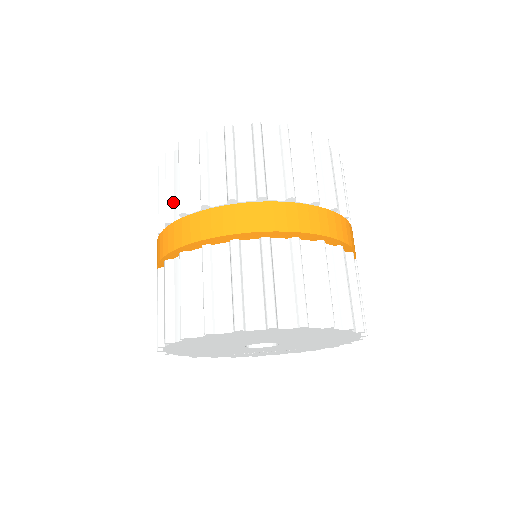
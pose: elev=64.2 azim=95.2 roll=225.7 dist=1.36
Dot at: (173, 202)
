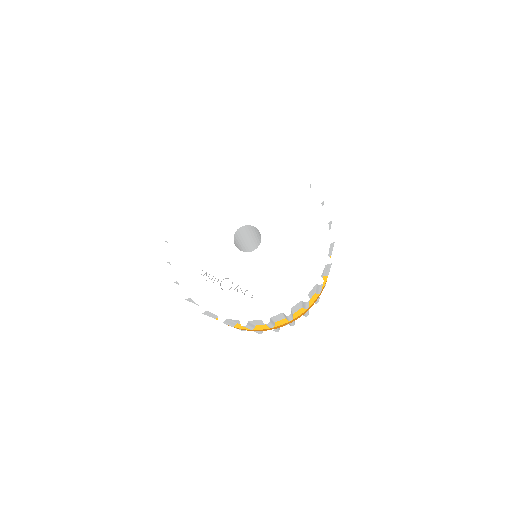
Dot at: occluded
